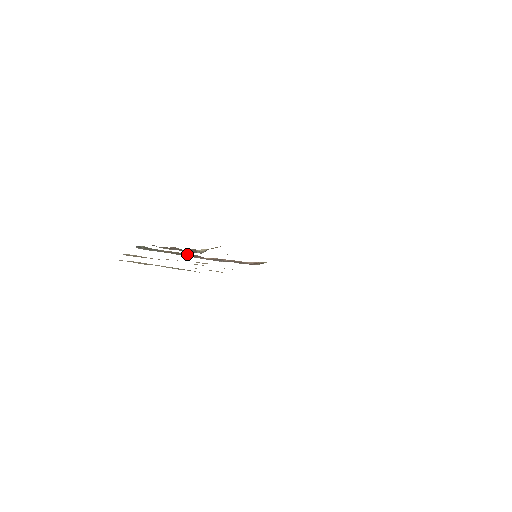
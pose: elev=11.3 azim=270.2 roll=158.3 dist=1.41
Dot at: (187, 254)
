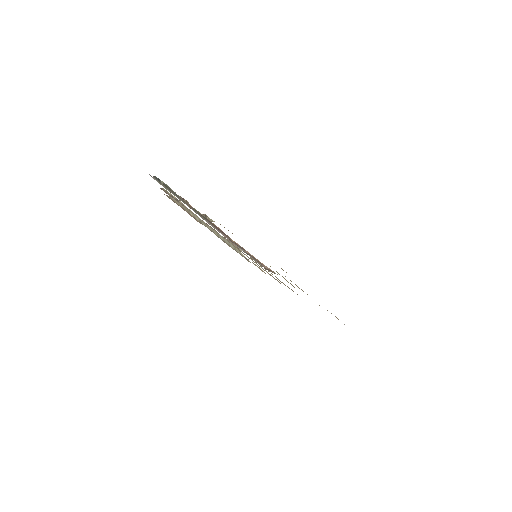
Dot at: (211, 222)
